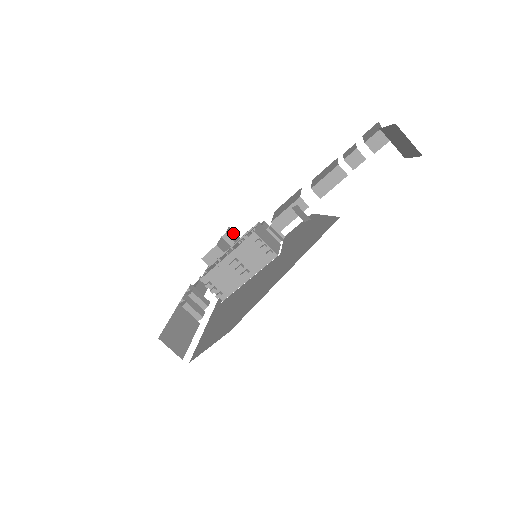
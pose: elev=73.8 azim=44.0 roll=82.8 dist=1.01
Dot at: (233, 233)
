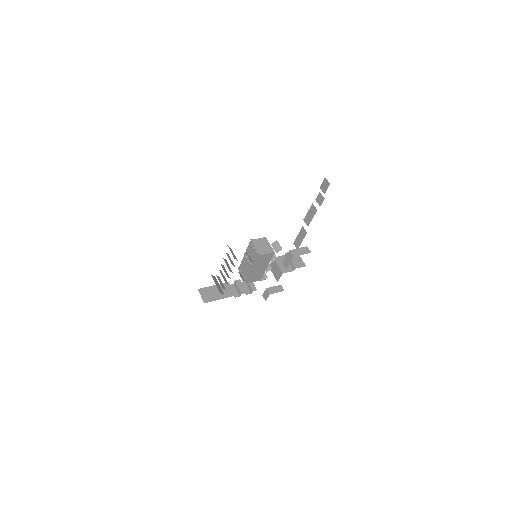
Dot at: occluded
